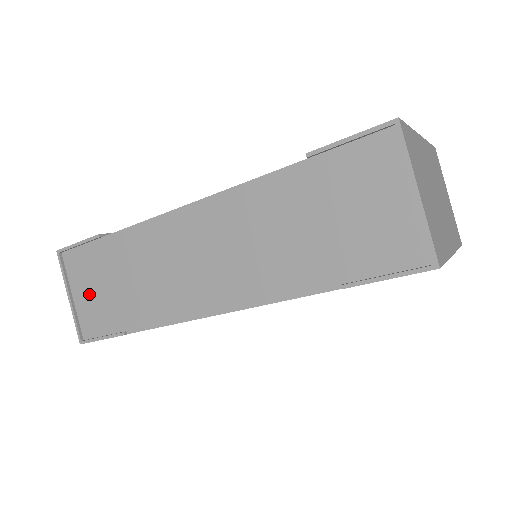
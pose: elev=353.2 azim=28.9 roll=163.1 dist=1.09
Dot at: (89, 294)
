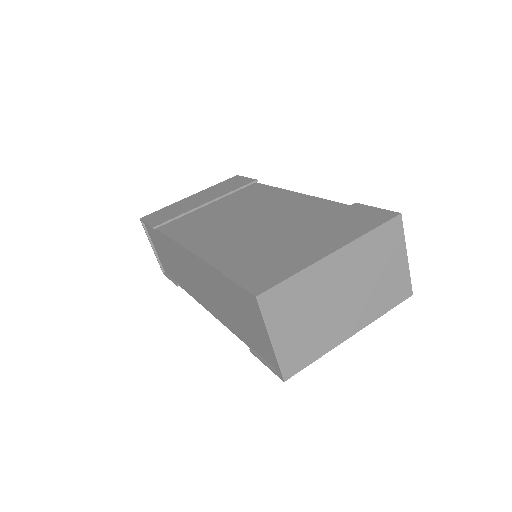
Dot at: (160, 252)
